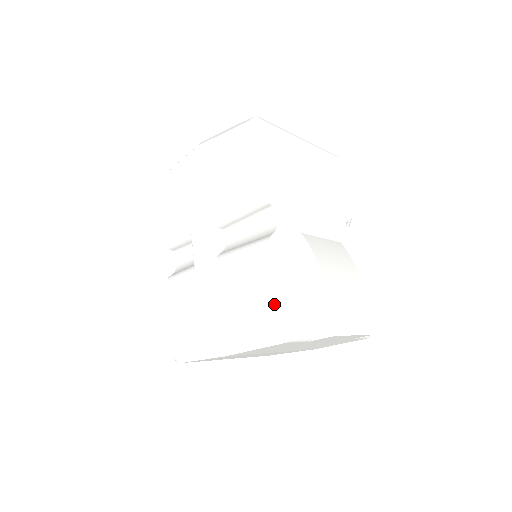
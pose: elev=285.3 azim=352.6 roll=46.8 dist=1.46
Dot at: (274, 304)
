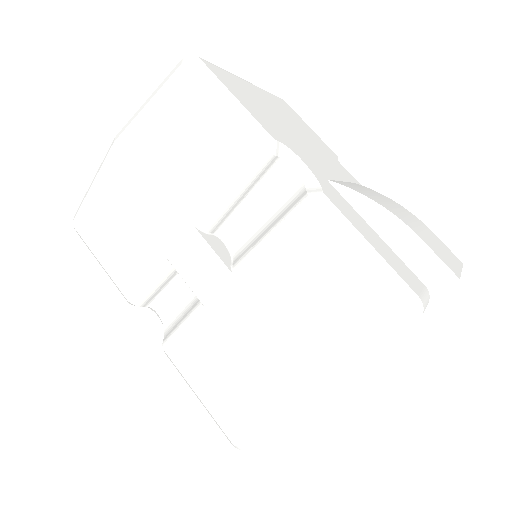
Dot at: (372, 278)
